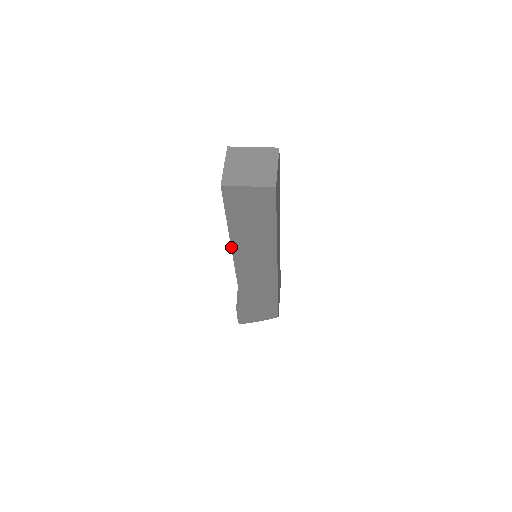
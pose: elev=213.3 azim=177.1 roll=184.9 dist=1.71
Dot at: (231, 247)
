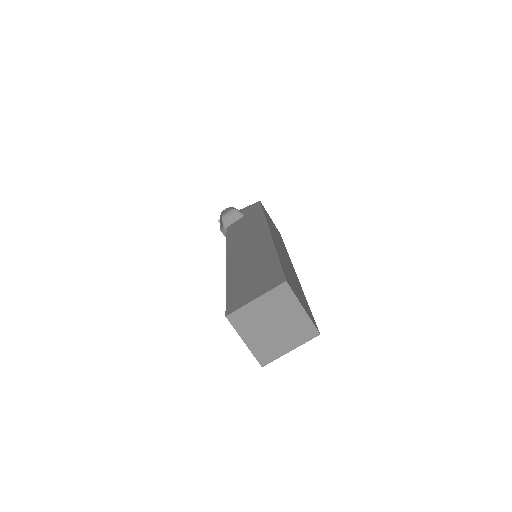
Dot at: occluded
